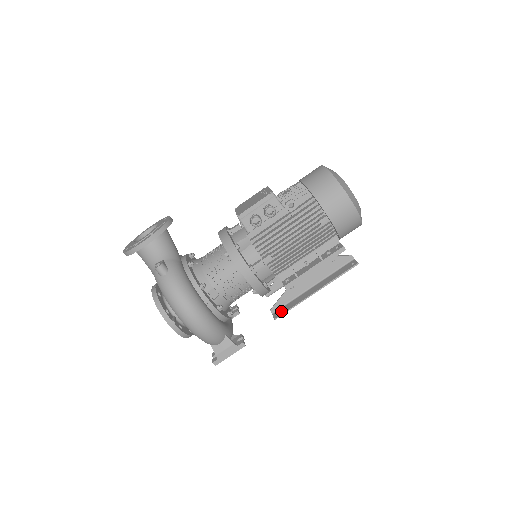
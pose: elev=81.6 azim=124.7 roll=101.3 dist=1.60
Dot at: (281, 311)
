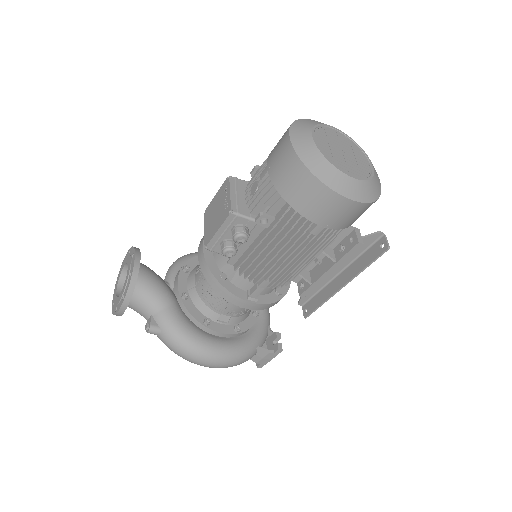
Dot at: (309, 307)
